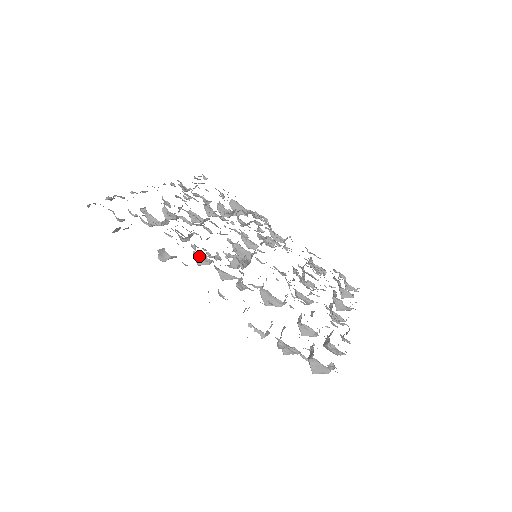
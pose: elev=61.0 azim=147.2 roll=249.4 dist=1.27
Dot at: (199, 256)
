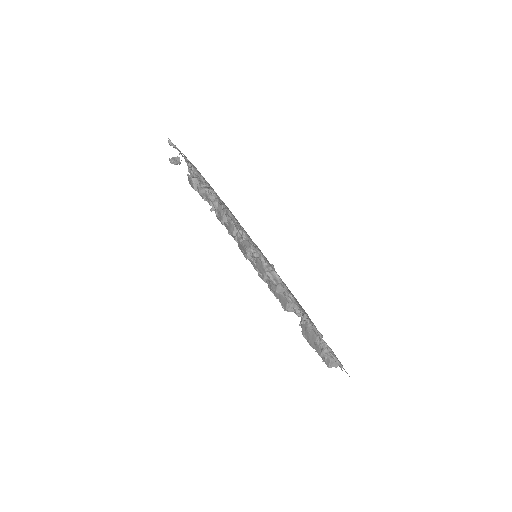
Dot at: occluded
